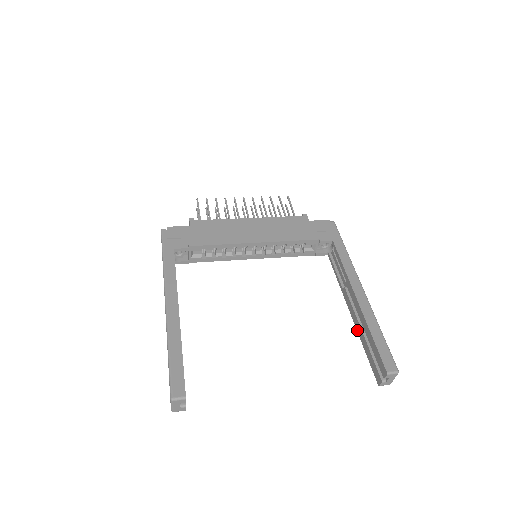
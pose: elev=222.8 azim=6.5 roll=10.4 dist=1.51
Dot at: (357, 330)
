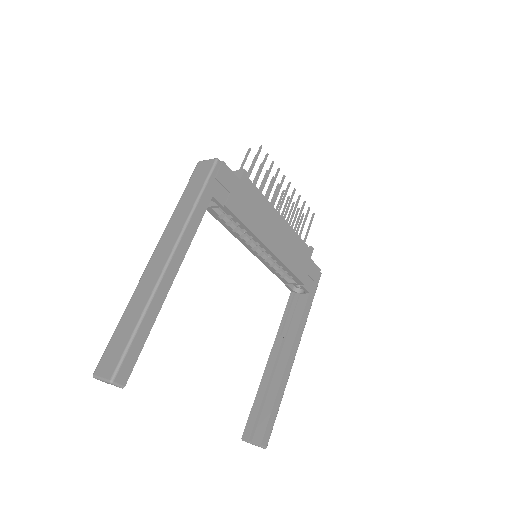
Dot at: (262, 380)
